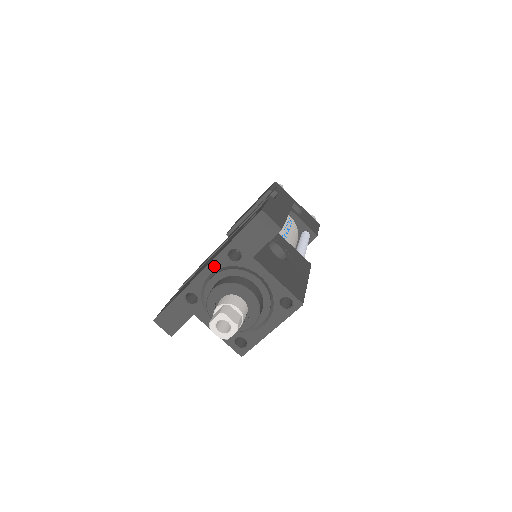
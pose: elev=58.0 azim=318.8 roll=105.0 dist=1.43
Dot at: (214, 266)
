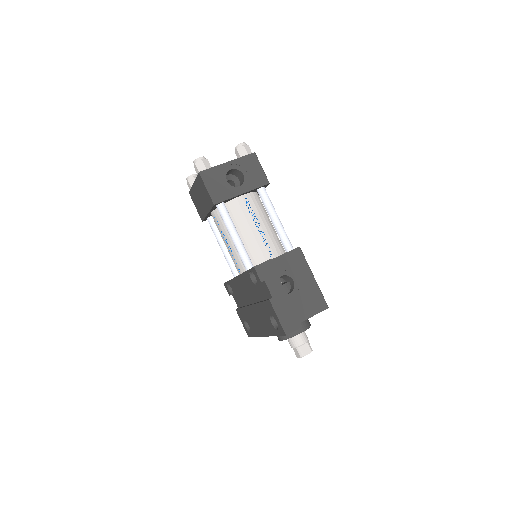
Dot at: occluded
